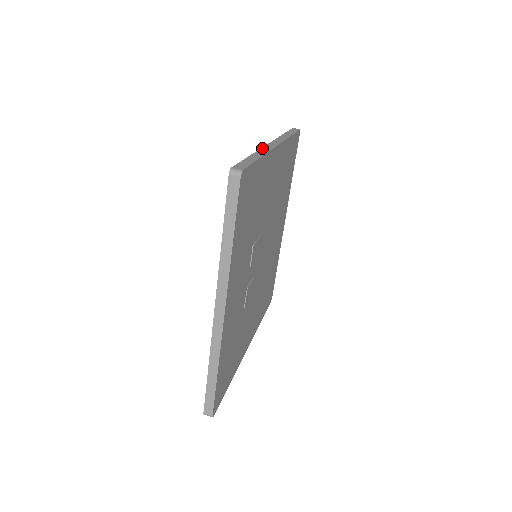
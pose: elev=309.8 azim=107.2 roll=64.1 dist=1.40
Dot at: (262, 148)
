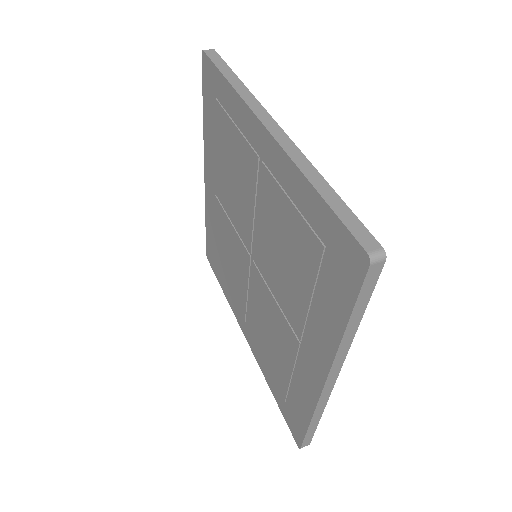
Dot at: (204, 146)
